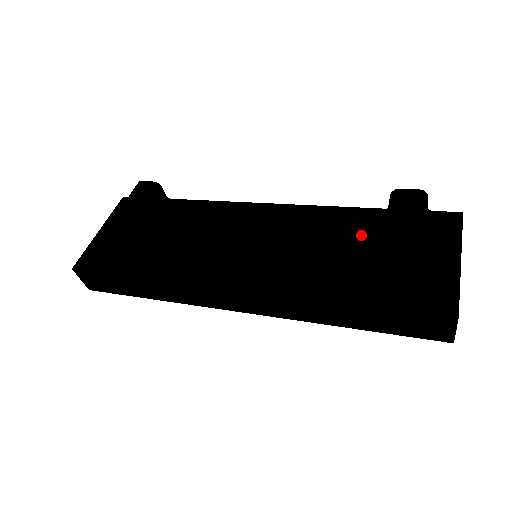
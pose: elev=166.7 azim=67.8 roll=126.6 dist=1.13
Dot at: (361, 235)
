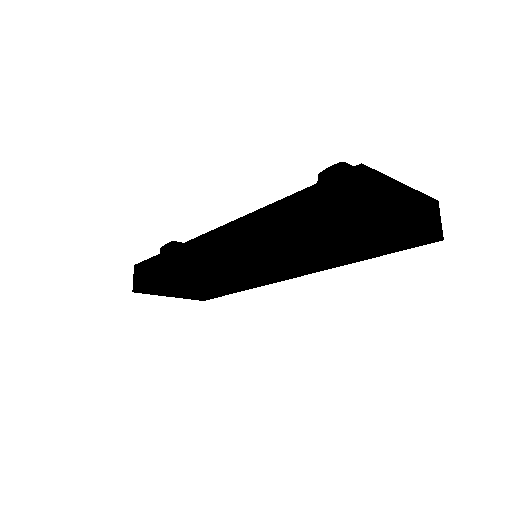
Dot at: occluded
